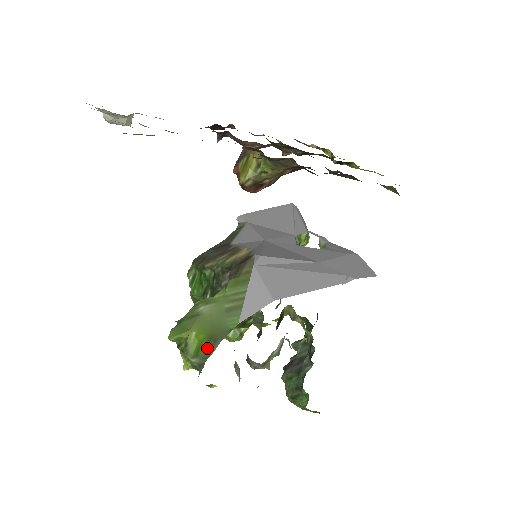
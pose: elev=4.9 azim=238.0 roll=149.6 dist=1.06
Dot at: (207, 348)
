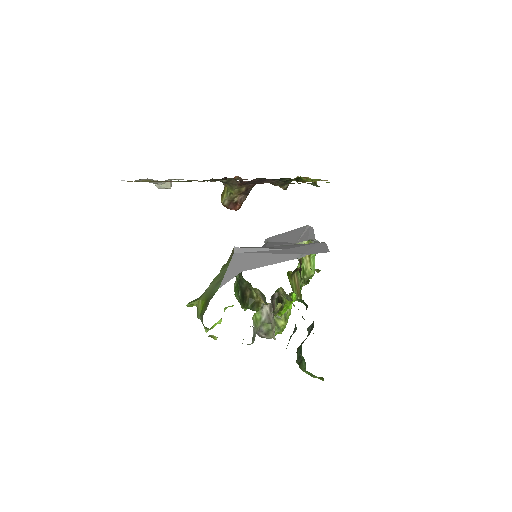
Dot at: (205, 308)
